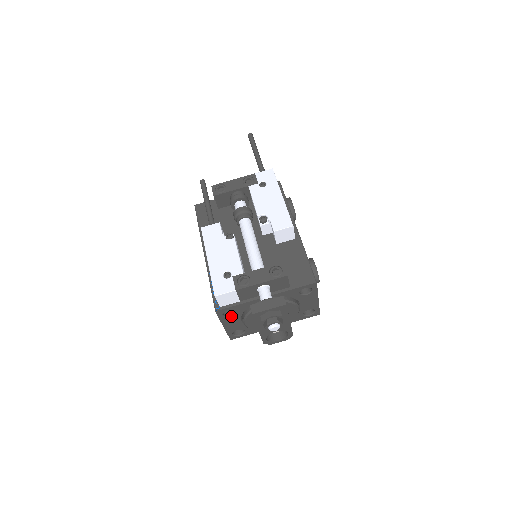
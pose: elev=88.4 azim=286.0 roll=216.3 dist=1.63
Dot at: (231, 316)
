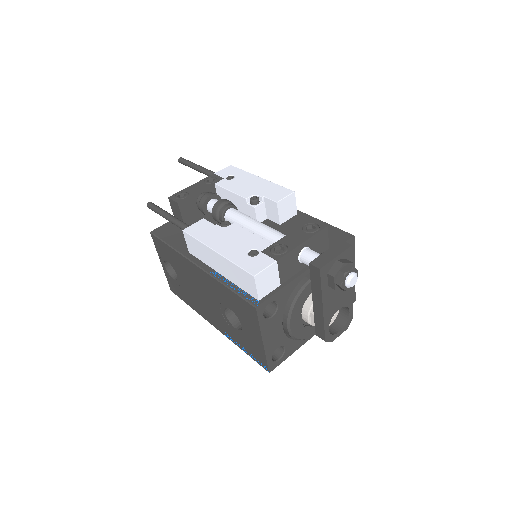
Dot at: (272, 317)
